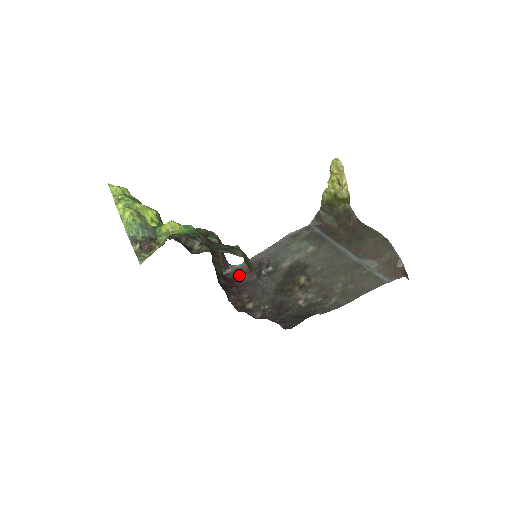
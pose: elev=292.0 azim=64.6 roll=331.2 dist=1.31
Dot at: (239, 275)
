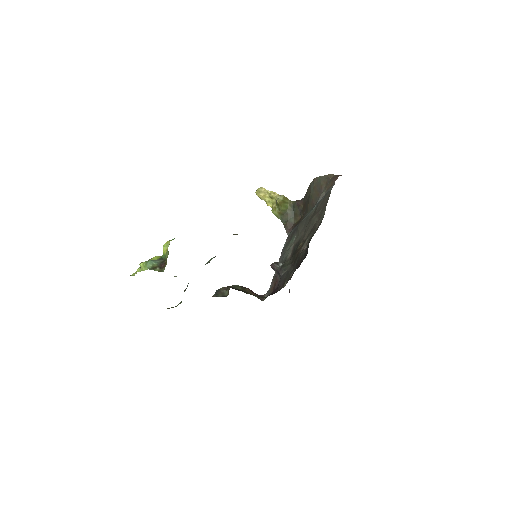
Dot at: (272, 290)
